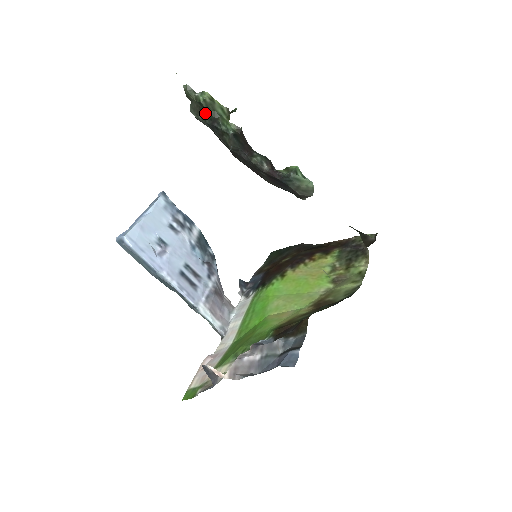
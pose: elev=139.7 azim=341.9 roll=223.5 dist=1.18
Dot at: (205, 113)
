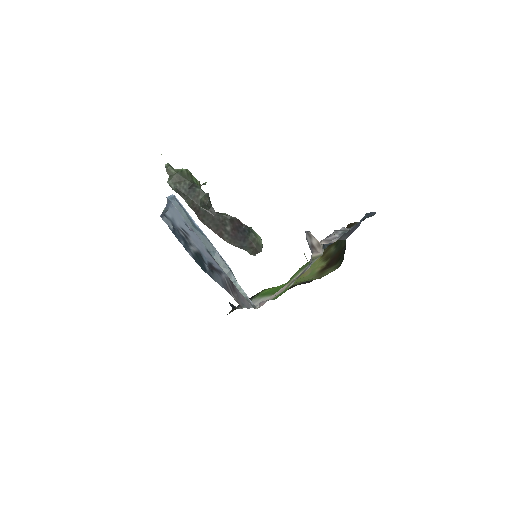
Dot at: (184, 181)
